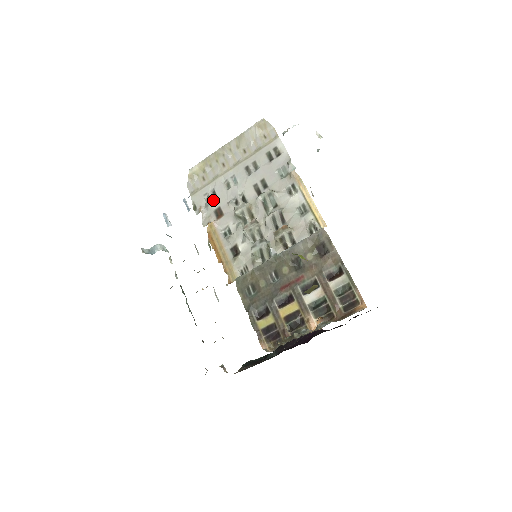
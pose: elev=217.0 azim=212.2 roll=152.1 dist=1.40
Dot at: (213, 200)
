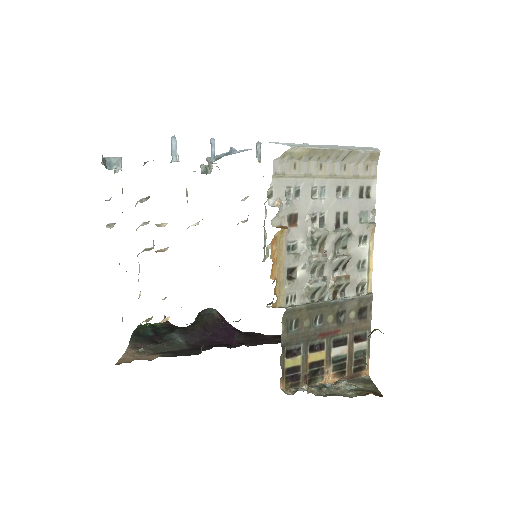
Dot at: (295, 201)
